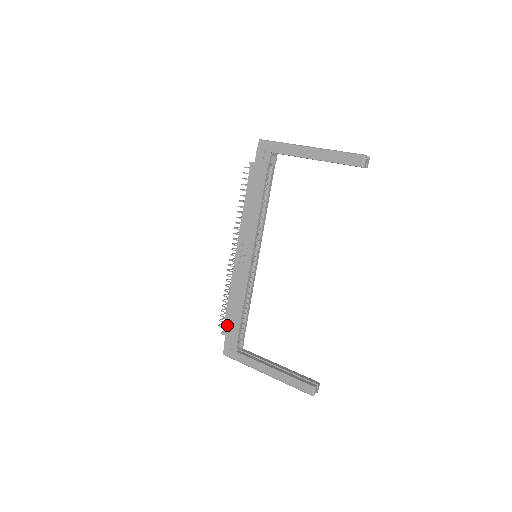
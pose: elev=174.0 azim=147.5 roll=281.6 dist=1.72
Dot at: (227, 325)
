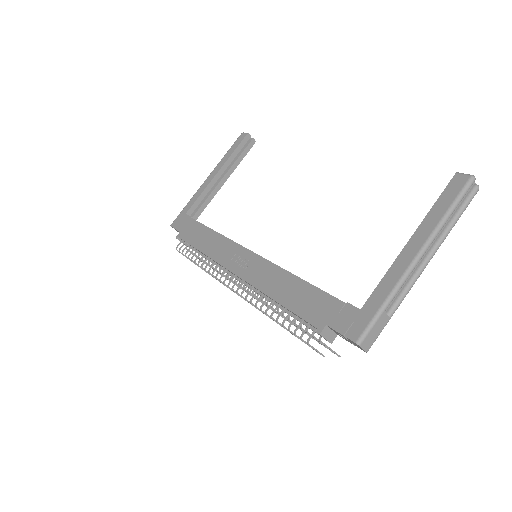
Dot at: (311, 315)
